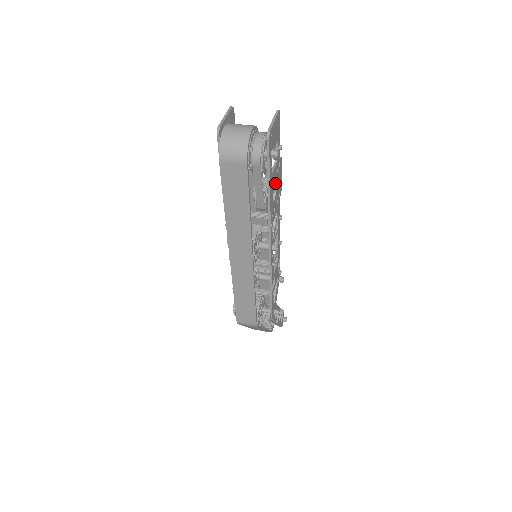
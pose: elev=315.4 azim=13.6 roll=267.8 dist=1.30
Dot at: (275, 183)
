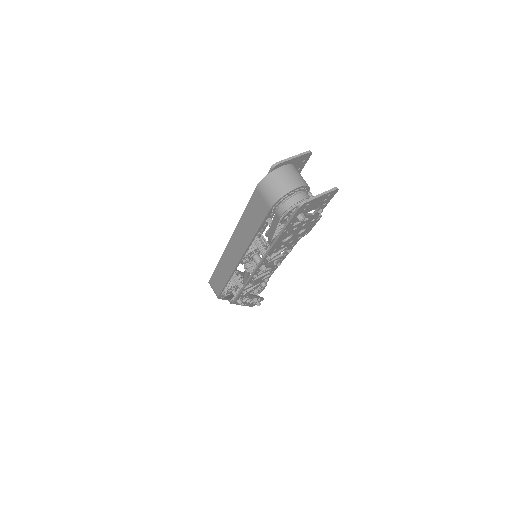
Dot at: (295, 231)
